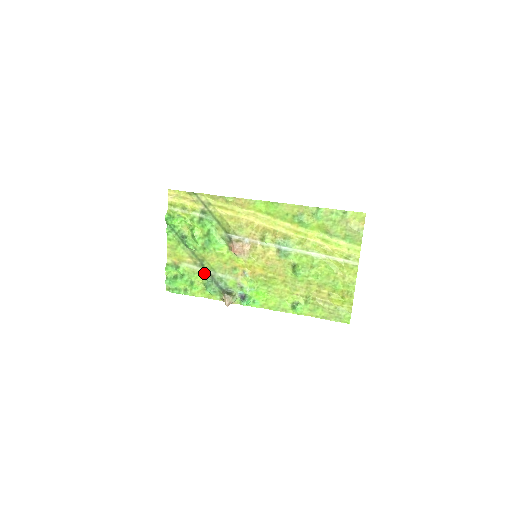
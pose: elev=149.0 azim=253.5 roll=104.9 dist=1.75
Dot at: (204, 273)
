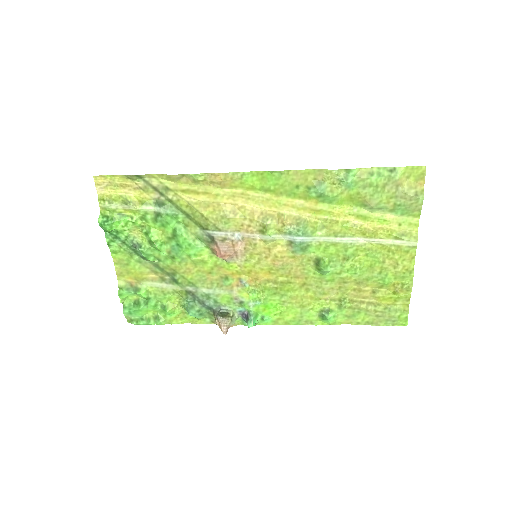
Dot at: (179, 291)
